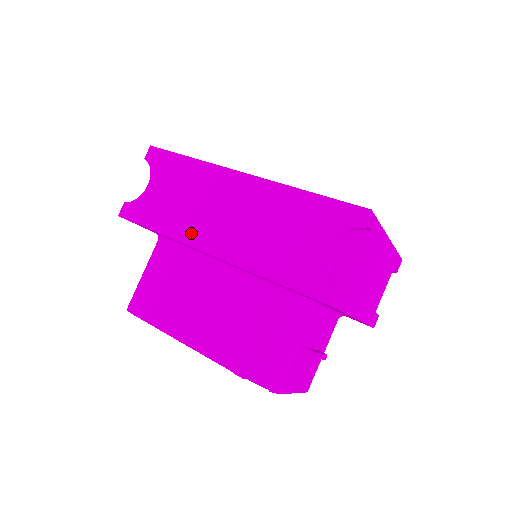
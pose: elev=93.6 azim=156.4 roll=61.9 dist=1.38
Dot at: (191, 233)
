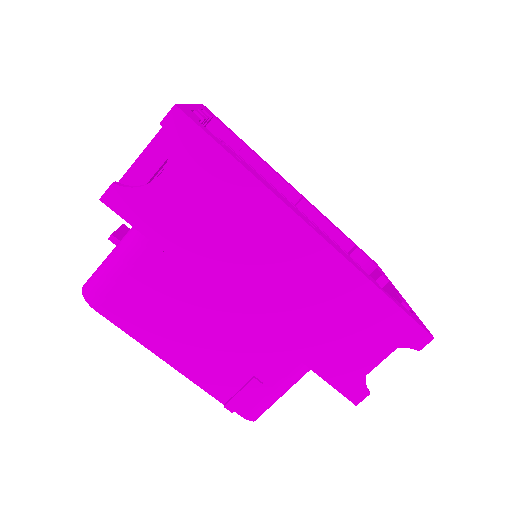
Dot at: (220, 277)
